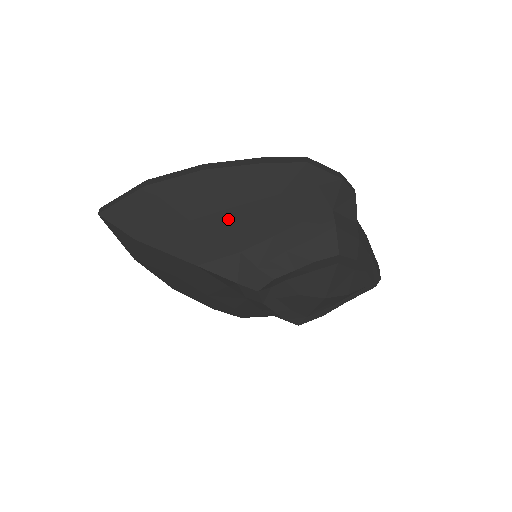
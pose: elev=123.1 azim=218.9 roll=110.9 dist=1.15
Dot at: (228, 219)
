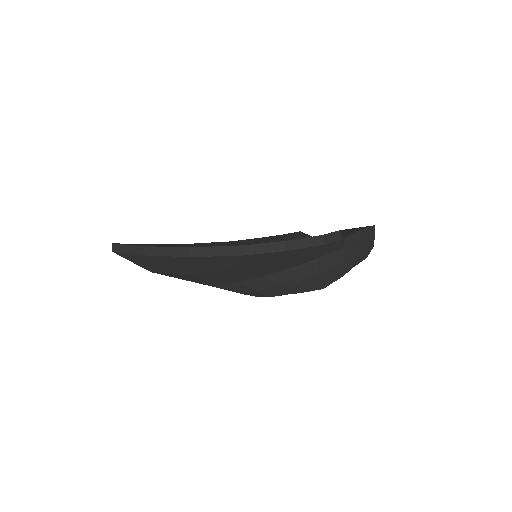
Dot at: (223, 273)
